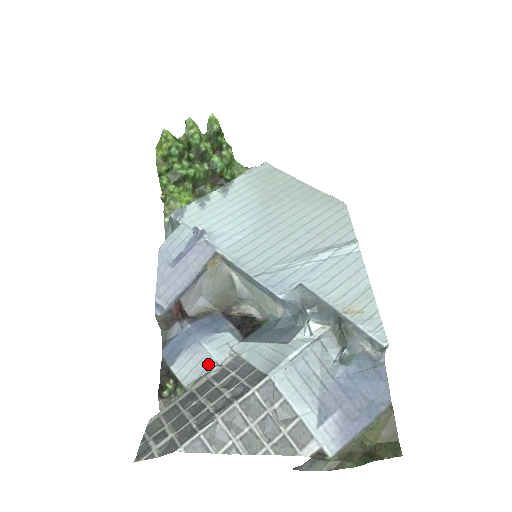
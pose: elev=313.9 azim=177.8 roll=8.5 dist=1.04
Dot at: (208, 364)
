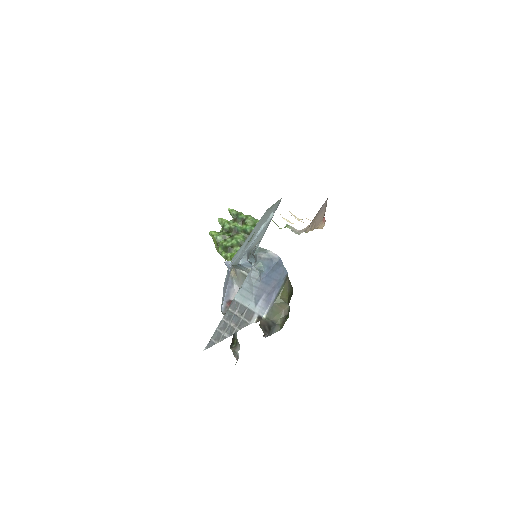
Dot at: occluded
